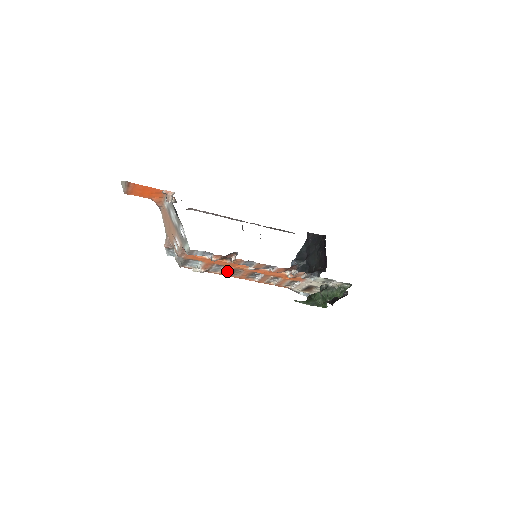
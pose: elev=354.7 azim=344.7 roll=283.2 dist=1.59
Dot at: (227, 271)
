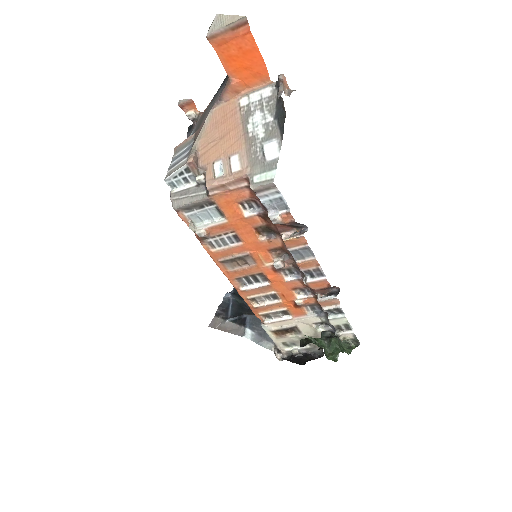
Dot at: (229, 254)
